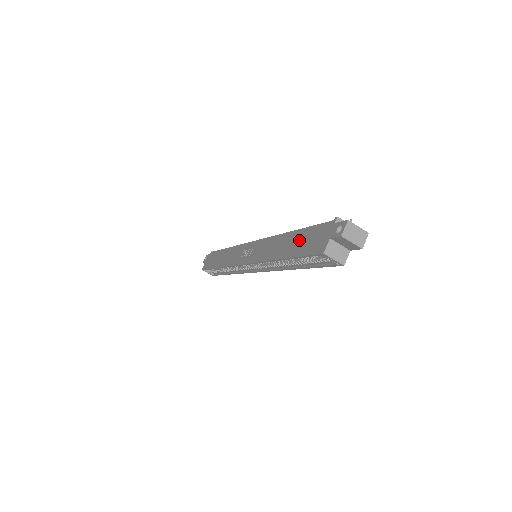
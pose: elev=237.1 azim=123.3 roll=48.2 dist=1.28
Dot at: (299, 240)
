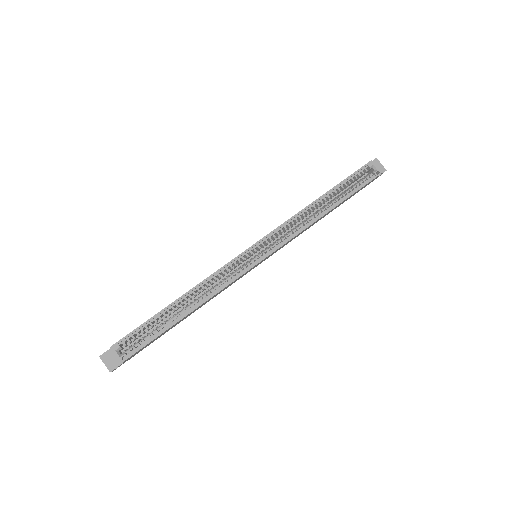
Dot at: occluded
